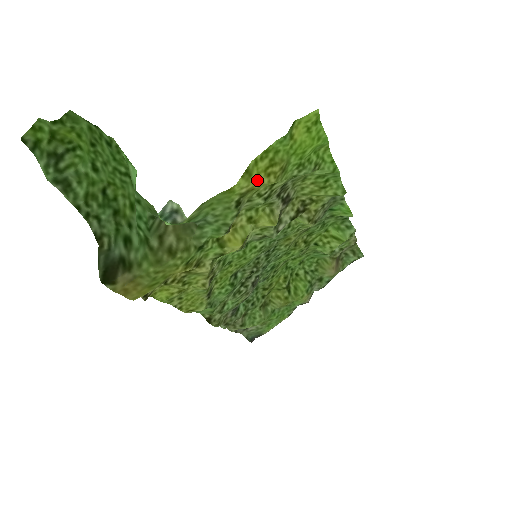
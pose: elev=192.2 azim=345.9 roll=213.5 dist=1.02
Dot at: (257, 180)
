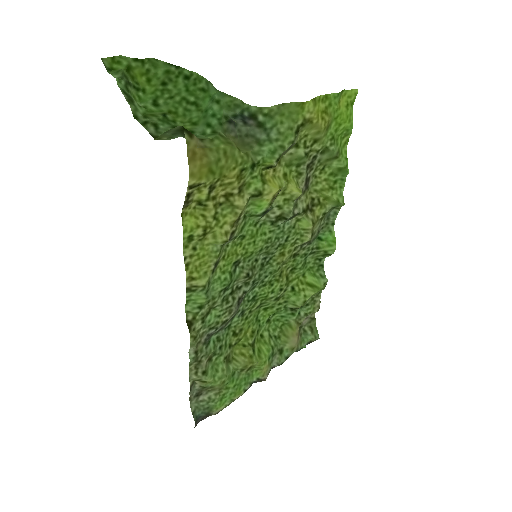
Dot at: (317, 115)
